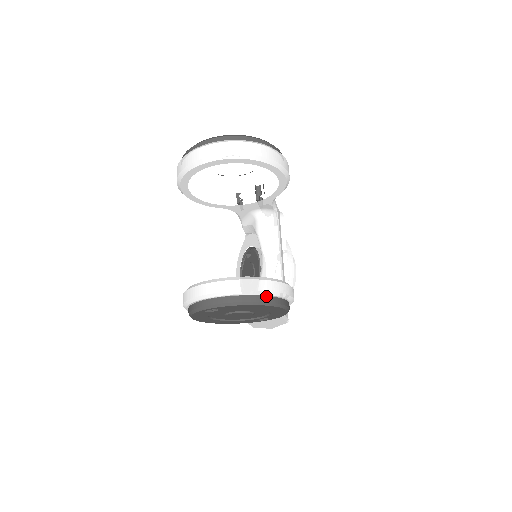
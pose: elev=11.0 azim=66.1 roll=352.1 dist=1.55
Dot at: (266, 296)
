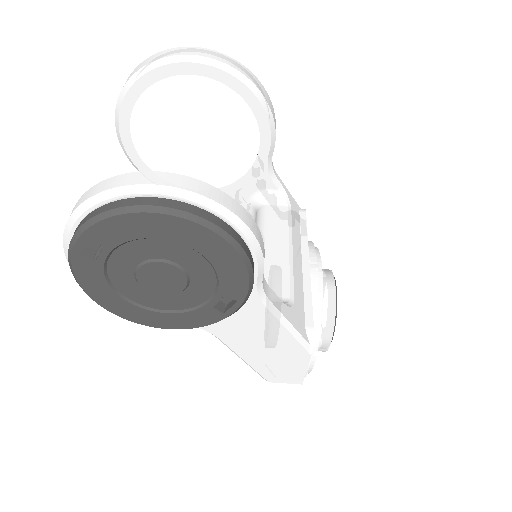
Dot at: (171, 200)
